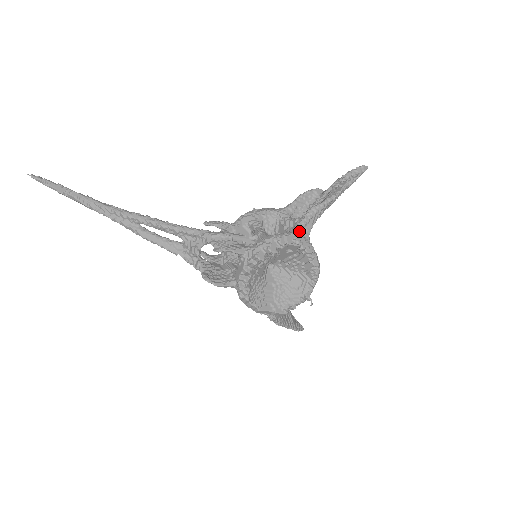
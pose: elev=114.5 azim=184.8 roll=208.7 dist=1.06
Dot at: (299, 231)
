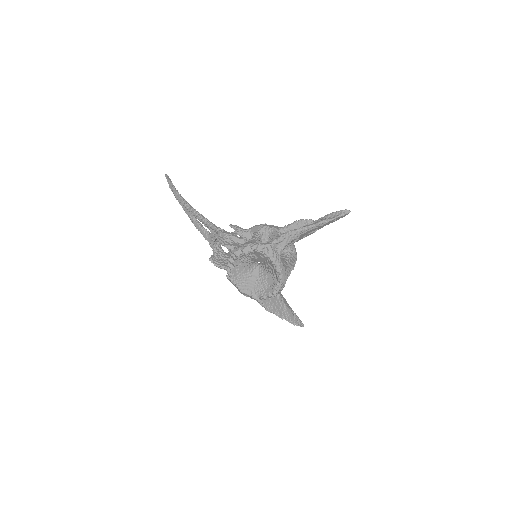
Dot at: (272, 244)
